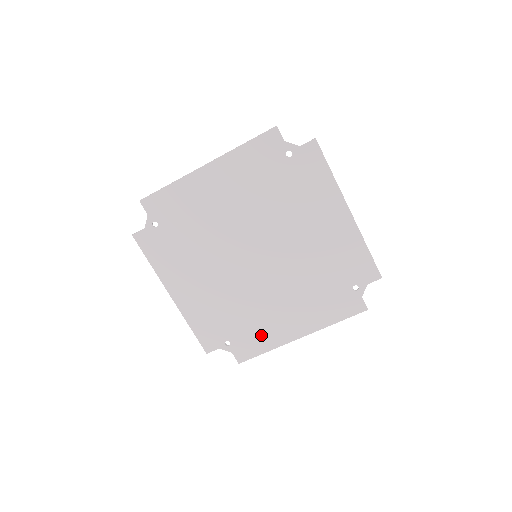
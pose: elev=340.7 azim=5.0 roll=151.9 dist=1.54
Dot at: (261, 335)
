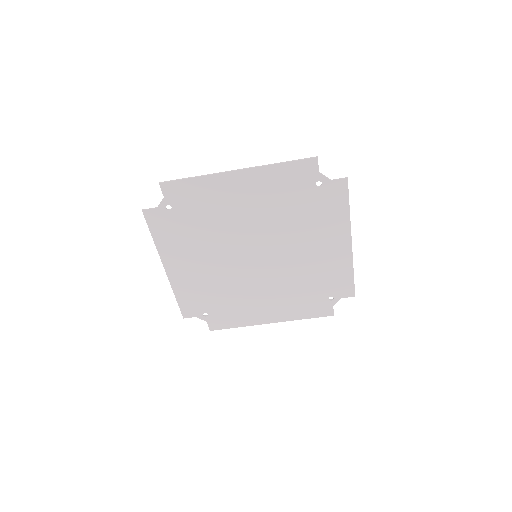
Dot at: (237, 315)
